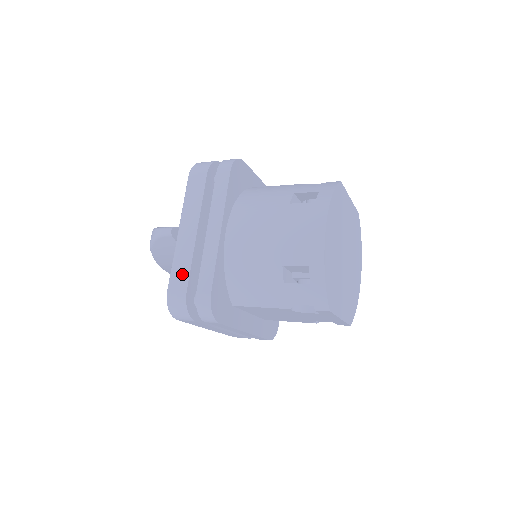
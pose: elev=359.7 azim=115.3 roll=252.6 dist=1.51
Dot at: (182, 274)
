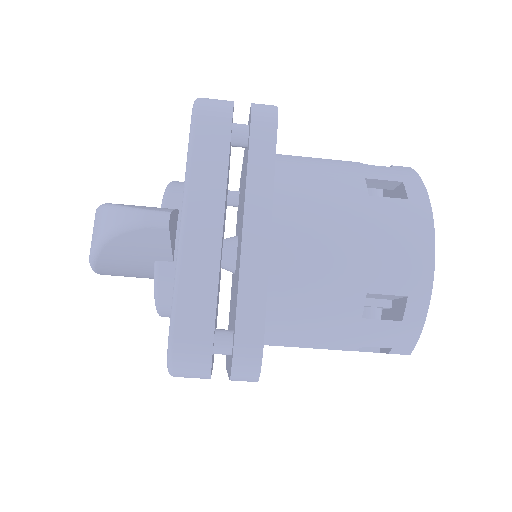
Dot at: (201, 303)
